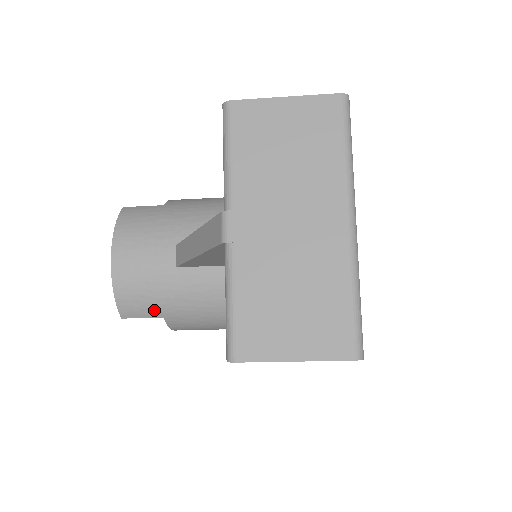
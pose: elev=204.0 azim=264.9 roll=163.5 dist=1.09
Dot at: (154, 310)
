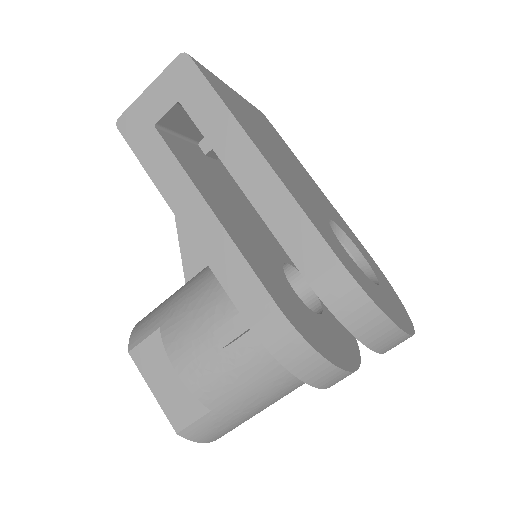
Dot at: (155, 323)
